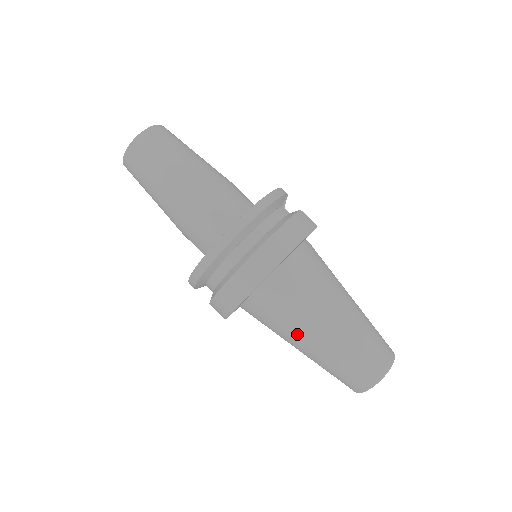
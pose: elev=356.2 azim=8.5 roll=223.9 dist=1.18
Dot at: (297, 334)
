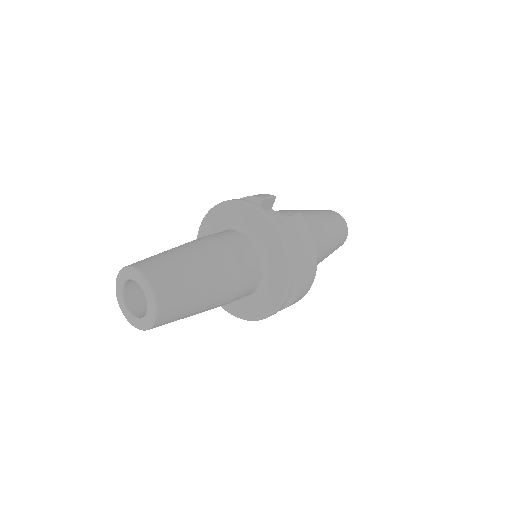
Dot at: occluded
